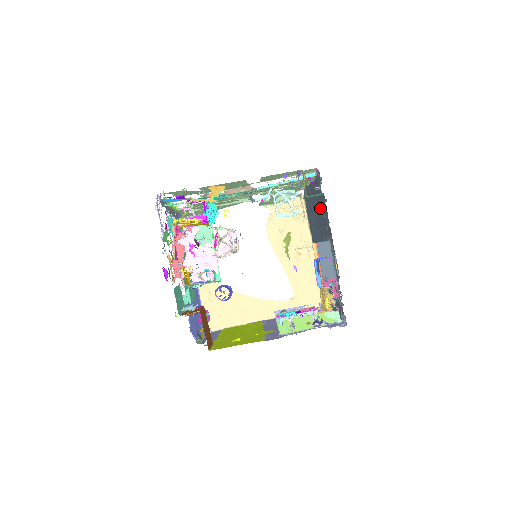
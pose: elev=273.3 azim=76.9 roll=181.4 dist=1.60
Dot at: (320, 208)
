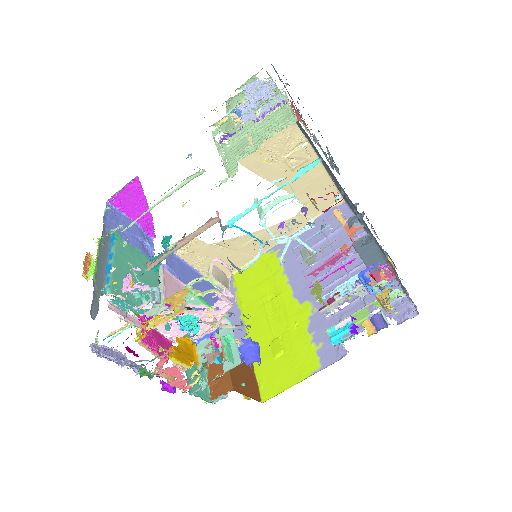
Dot at: occluded
